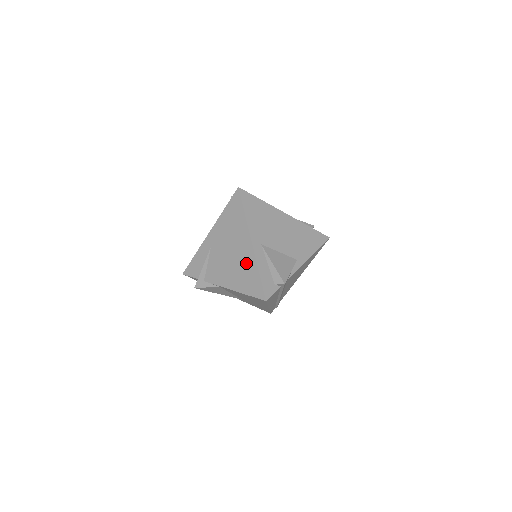
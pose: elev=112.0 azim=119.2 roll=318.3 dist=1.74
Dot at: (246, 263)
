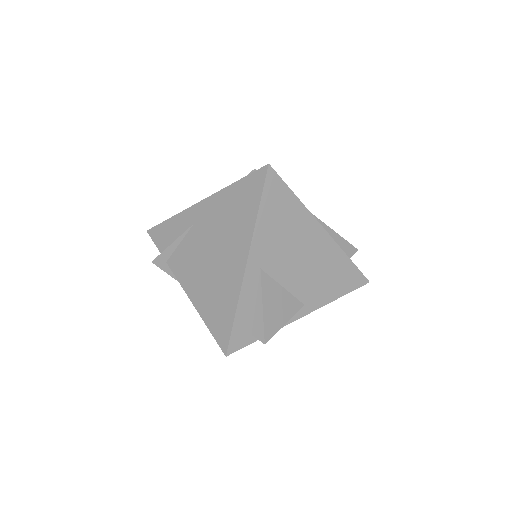
Dot at: (226, 284)
